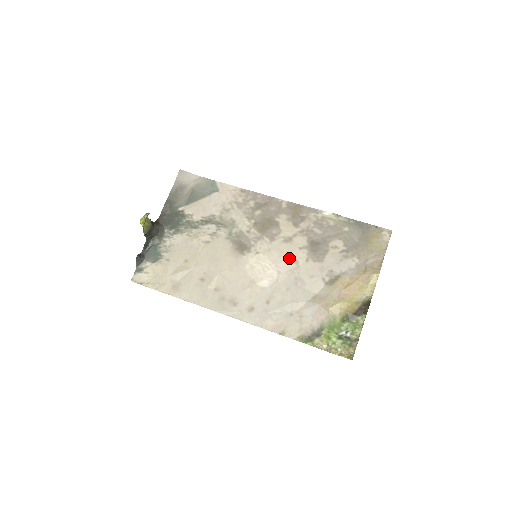
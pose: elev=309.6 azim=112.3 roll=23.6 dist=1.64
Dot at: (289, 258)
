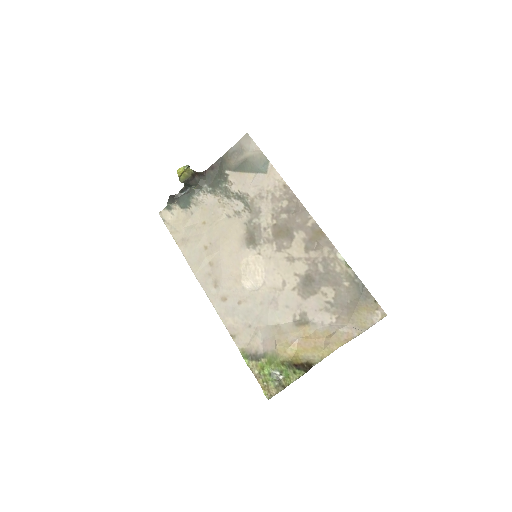
Dot at: (280, 276)
